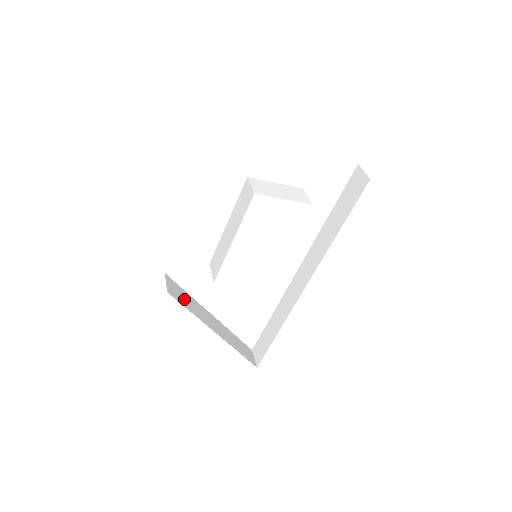
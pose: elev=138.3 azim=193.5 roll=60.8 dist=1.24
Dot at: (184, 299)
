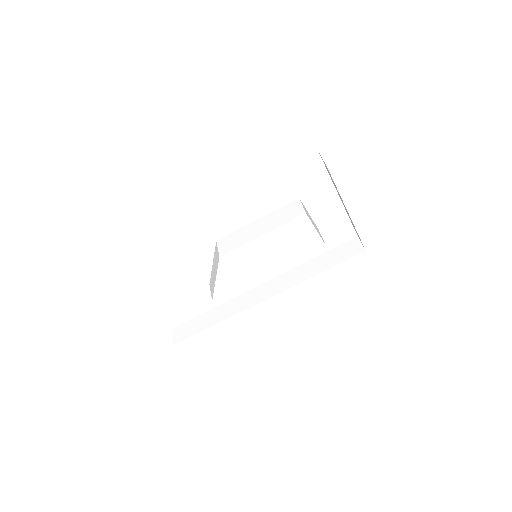
Dot at: occluded
